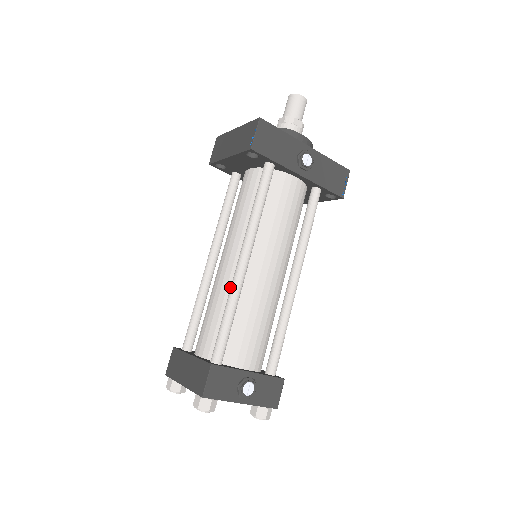
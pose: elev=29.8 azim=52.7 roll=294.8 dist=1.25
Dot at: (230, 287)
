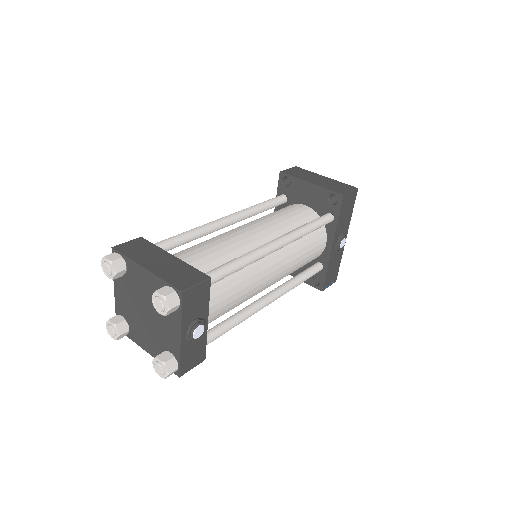
Dot at: (246, 249)
